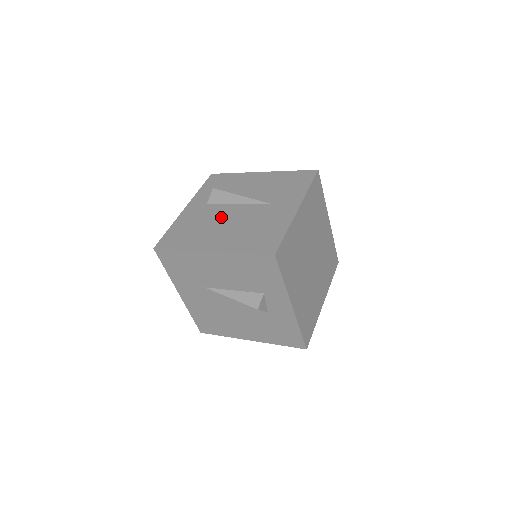
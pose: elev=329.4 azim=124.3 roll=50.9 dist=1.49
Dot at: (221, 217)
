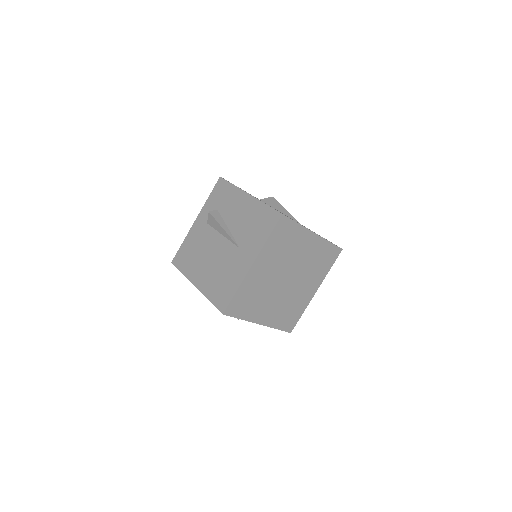
Dot at: (210, 247)
